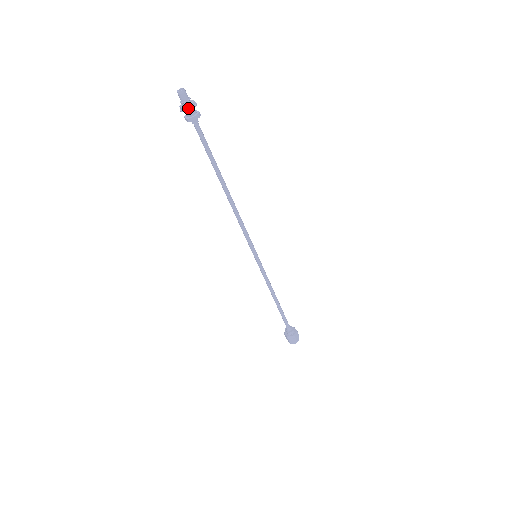
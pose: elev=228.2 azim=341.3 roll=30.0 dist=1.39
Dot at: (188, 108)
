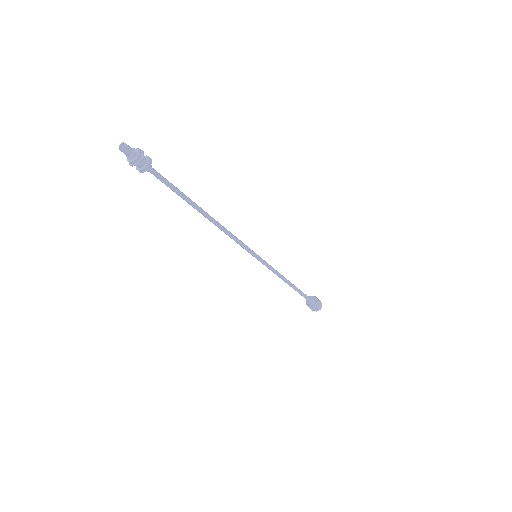
Dot at: (130, 163)
